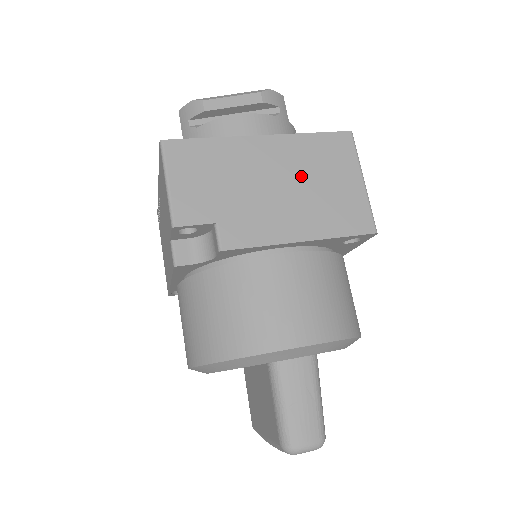
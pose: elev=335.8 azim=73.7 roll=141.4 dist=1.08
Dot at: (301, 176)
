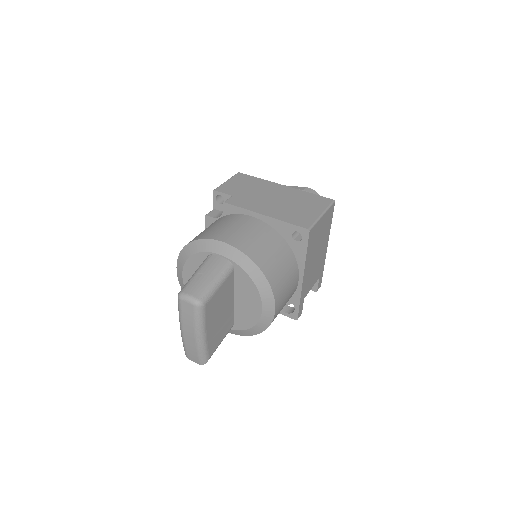
Dot at: (289, 200)
